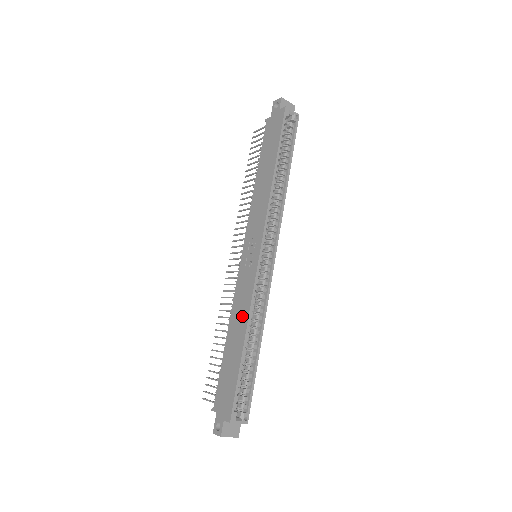
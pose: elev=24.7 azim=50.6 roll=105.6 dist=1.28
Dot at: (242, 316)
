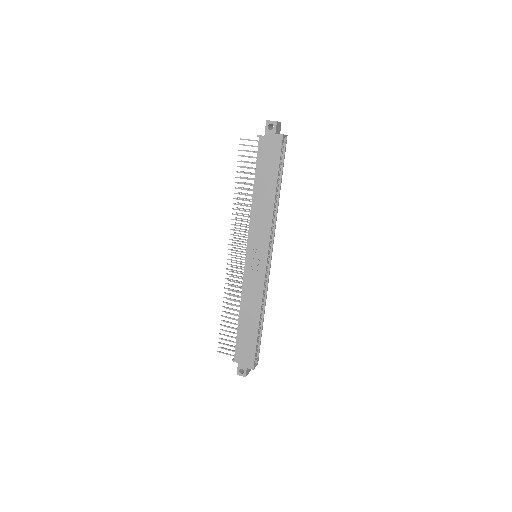
Dot at: (254, 304)
